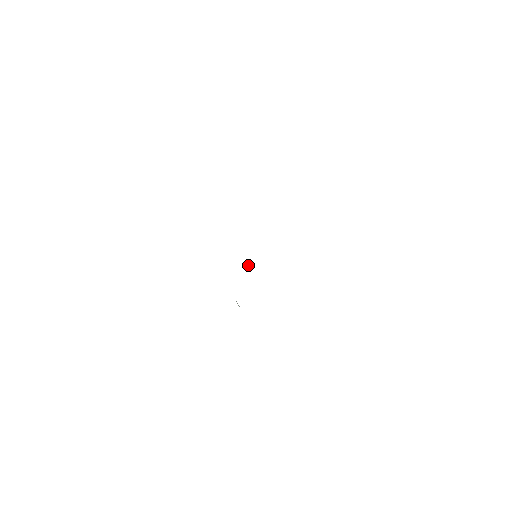
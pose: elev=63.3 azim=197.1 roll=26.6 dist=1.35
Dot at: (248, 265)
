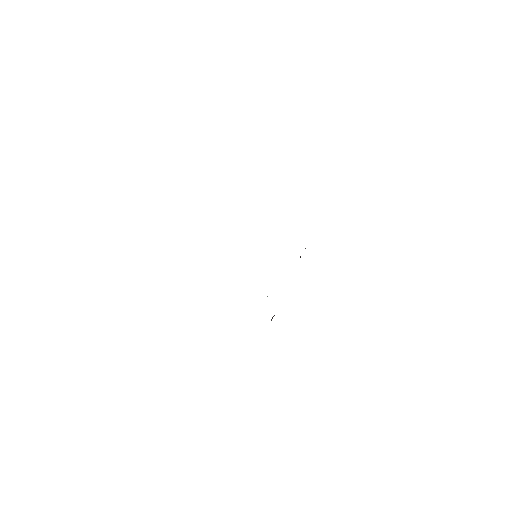
Dot at: occluded
